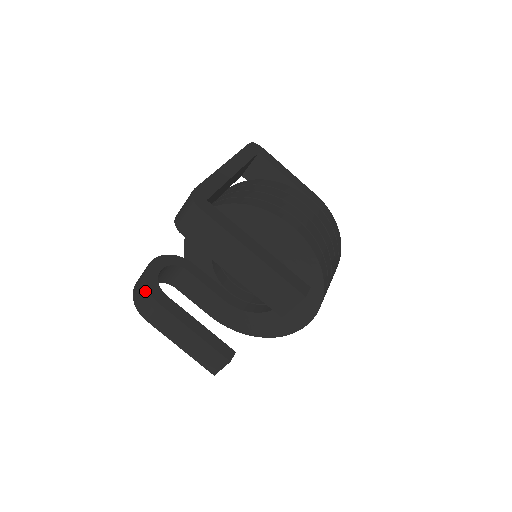
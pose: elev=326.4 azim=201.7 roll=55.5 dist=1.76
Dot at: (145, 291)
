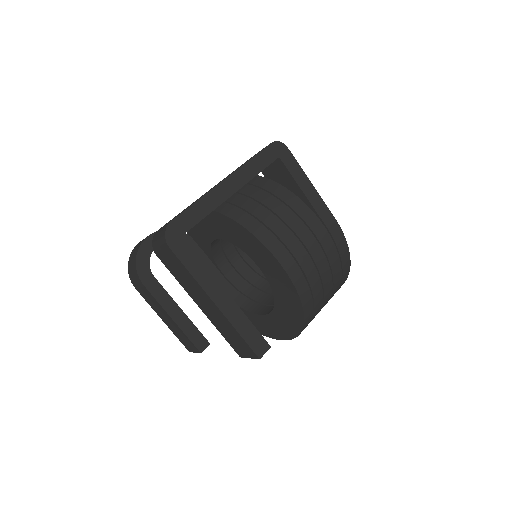
Dot at: (134, 268)
